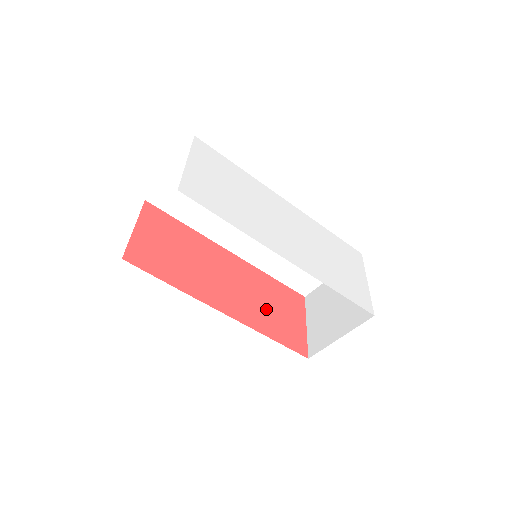
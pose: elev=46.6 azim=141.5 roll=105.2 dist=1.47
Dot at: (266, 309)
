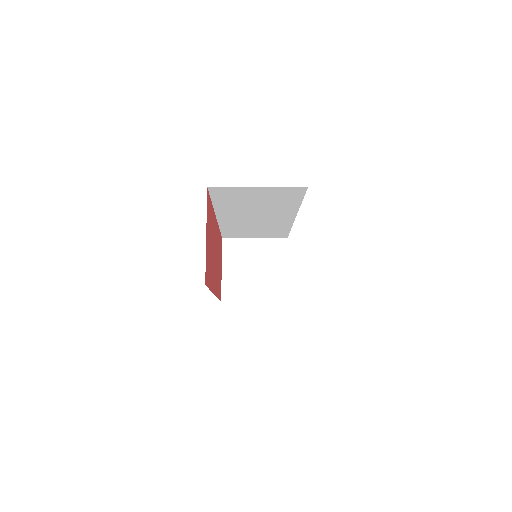
Dot at: occluded
